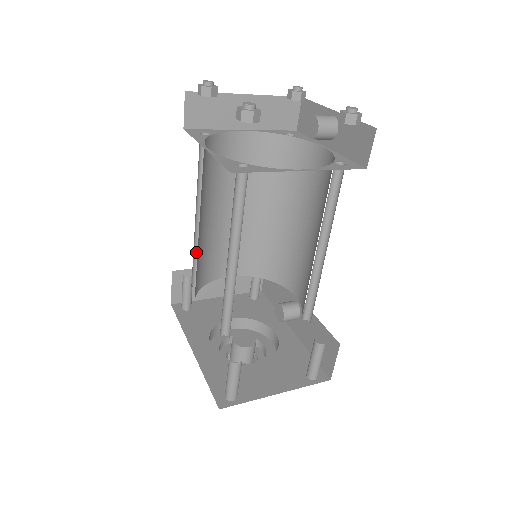
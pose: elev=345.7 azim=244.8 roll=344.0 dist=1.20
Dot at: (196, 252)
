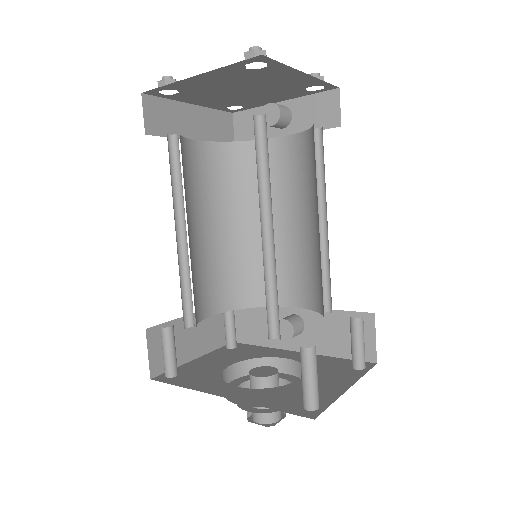
Dot at: (181, 282)
